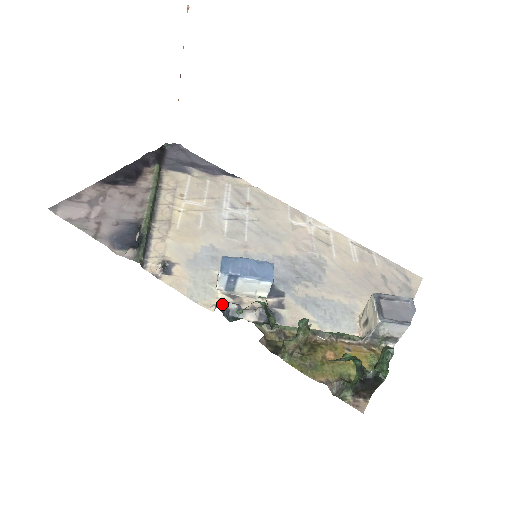
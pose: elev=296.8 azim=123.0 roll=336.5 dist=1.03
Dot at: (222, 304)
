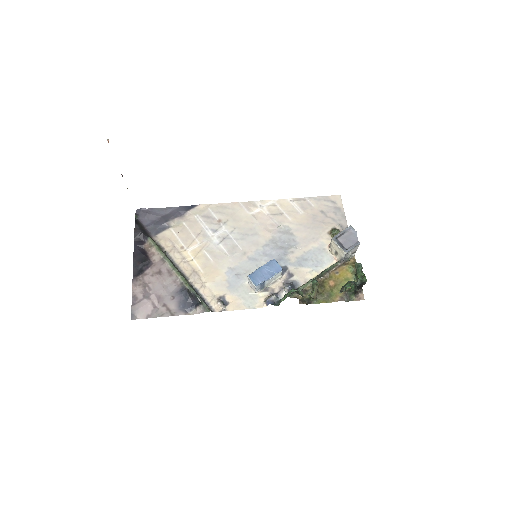
Dot at: (269, 301)
